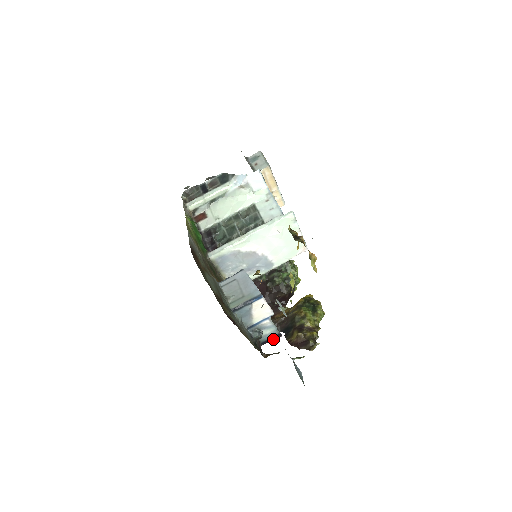
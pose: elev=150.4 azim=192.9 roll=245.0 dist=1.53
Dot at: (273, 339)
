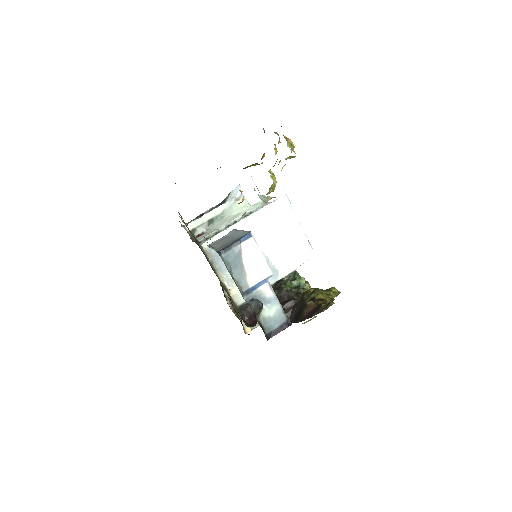
Dot at: (281, 330)
